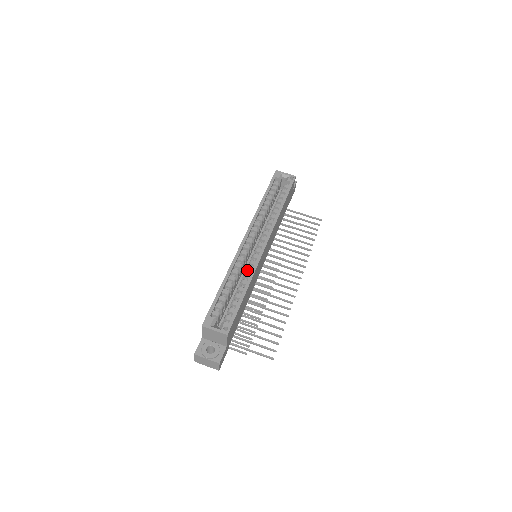
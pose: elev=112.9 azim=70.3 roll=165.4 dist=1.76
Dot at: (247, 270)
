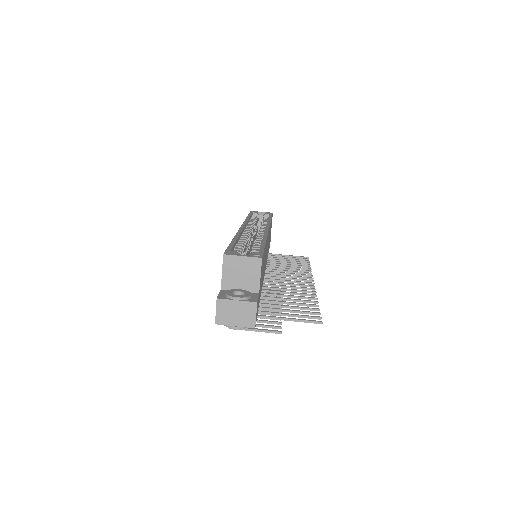
Dot at: occluded
